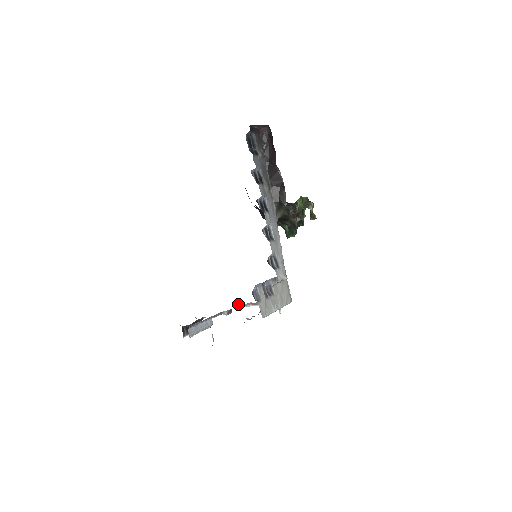
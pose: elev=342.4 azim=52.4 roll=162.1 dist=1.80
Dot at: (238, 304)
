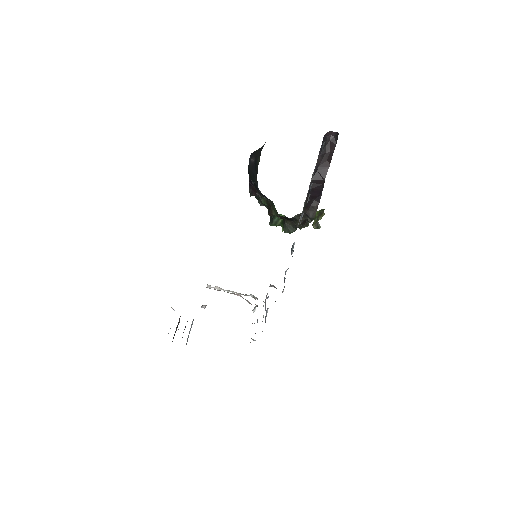
Dot at: occluded
